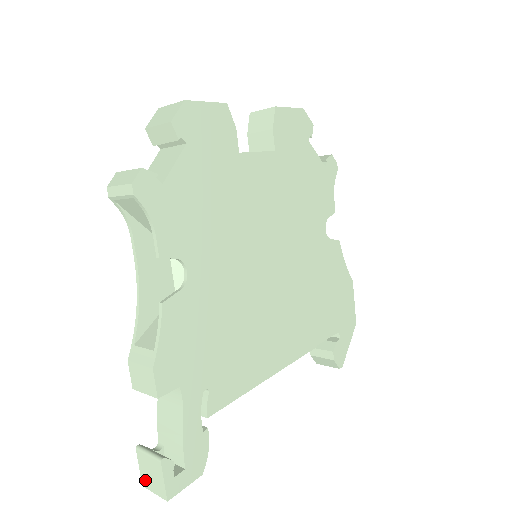
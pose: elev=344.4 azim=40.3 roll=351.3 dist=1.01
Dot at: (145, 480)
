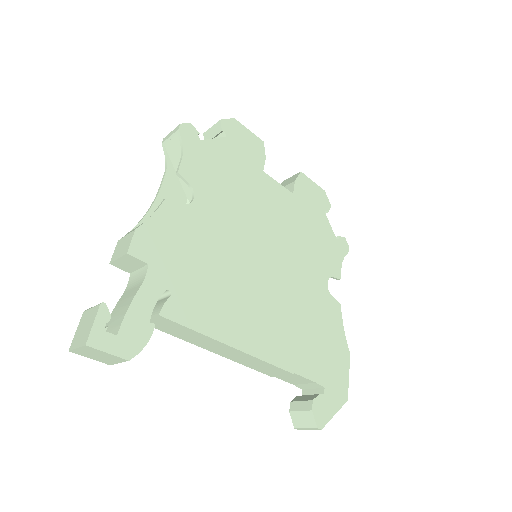
Dot at: (75, 340)
